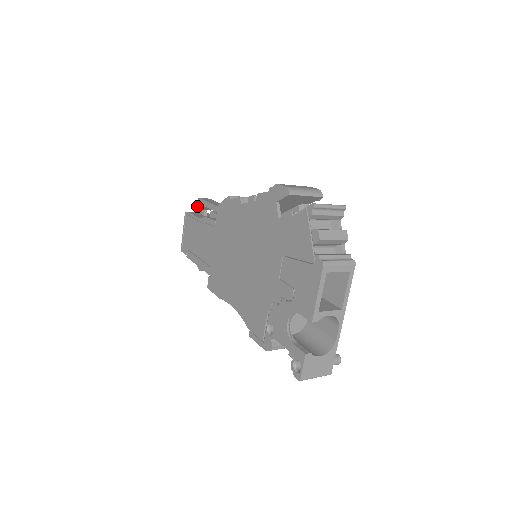
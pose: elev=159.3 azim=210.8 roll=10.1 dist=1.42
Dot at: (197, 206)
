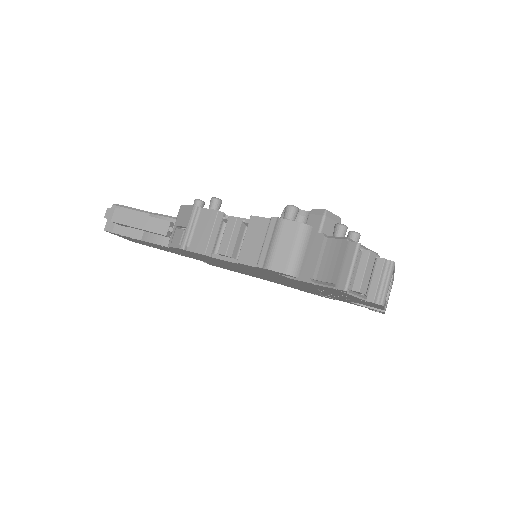
Dot at: occluded
